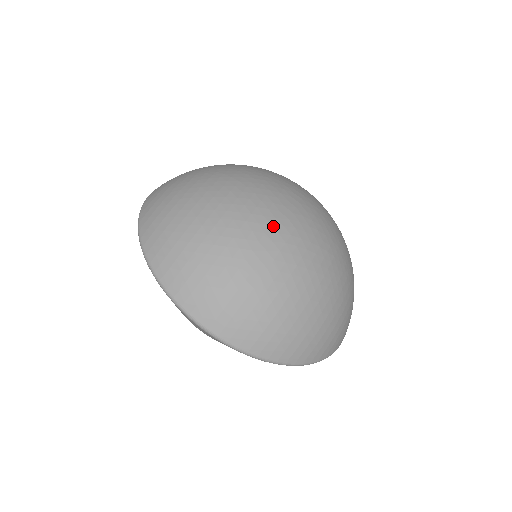
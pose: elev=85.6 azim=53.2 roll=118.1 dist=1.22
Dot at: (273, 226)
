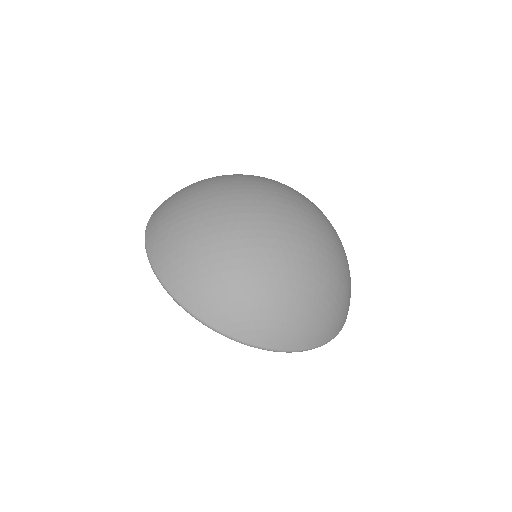
Dot at: (233, 190)
